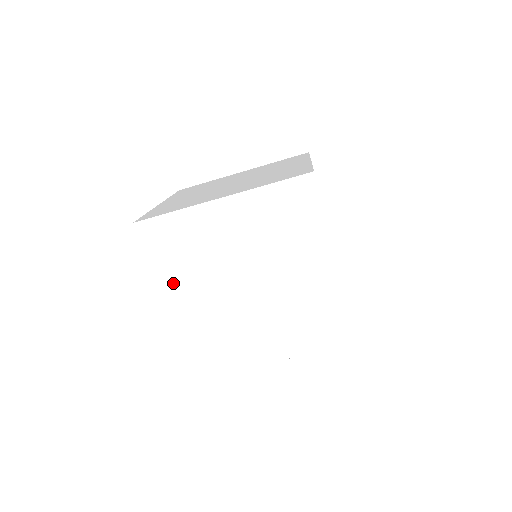
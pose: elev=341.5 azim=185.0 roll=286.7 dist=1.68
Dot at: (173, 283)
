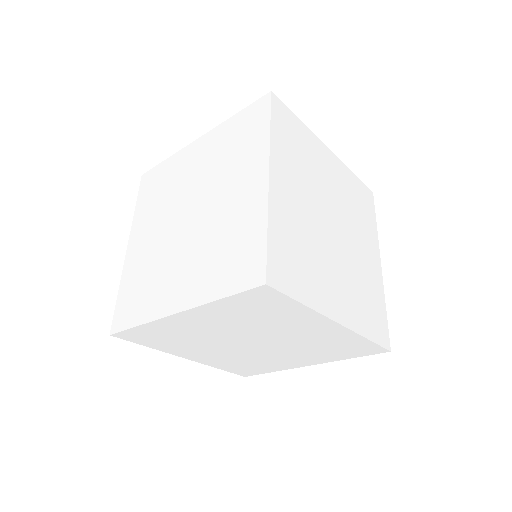
Dot at: (141, 224)
